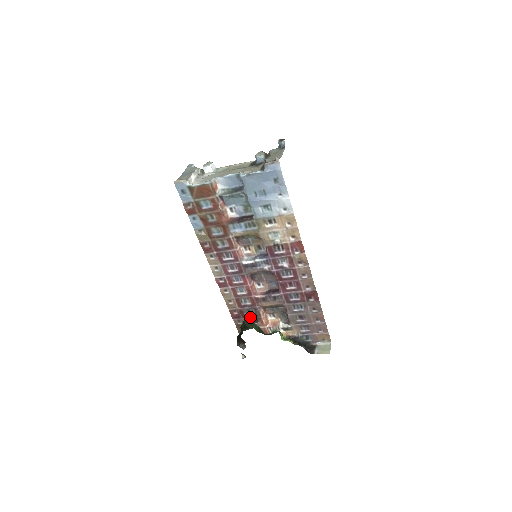
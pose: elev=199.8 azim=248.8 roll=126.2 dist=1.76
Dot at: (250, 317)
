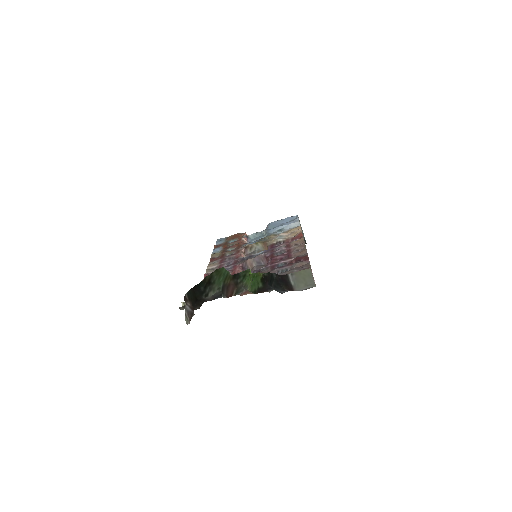
Dot at: occluded
